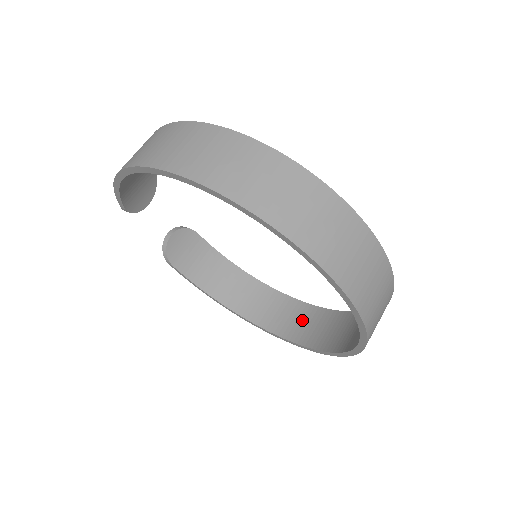
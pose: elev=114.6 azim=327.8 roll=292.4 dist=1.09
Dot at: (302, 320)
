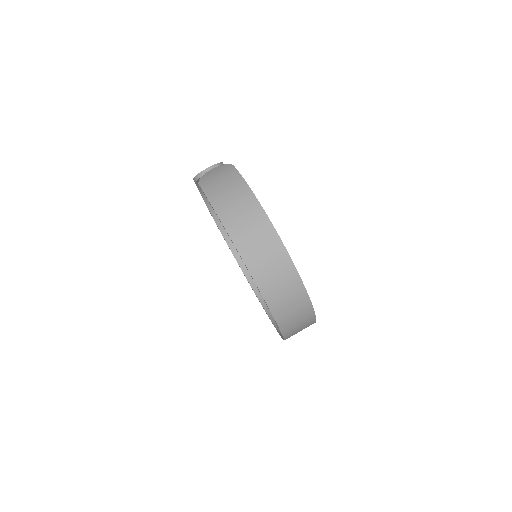
Dot at: occluded
